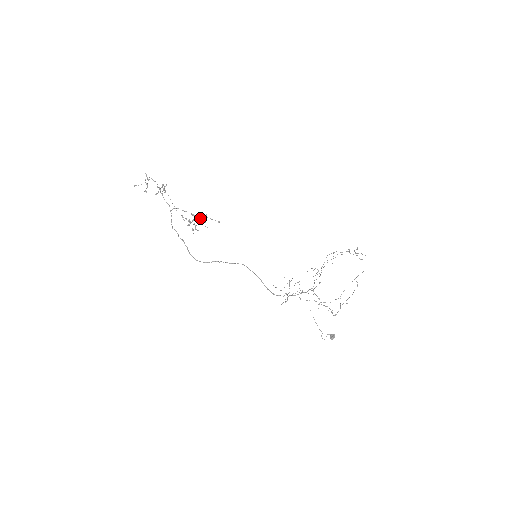
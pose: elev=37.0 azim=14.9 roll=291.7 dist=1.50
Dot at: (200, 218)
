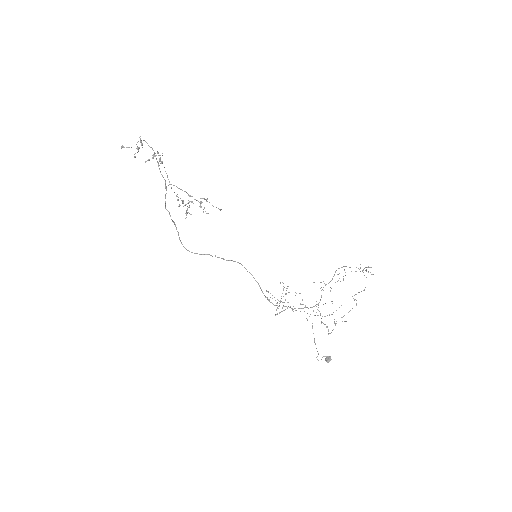
Dot at: occluded
